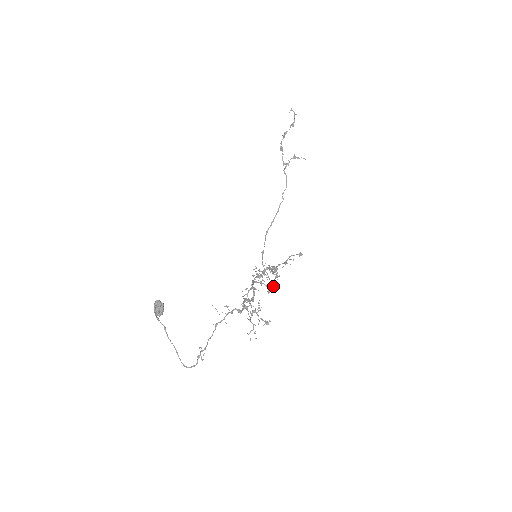
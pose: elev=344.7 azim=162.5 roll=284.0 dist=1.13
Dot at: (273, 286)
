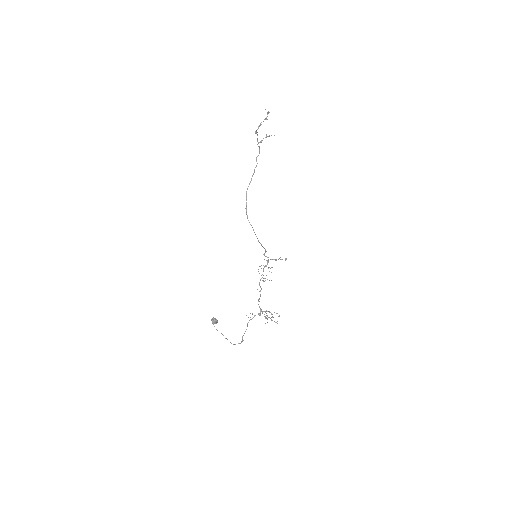
Dot at: occluded
